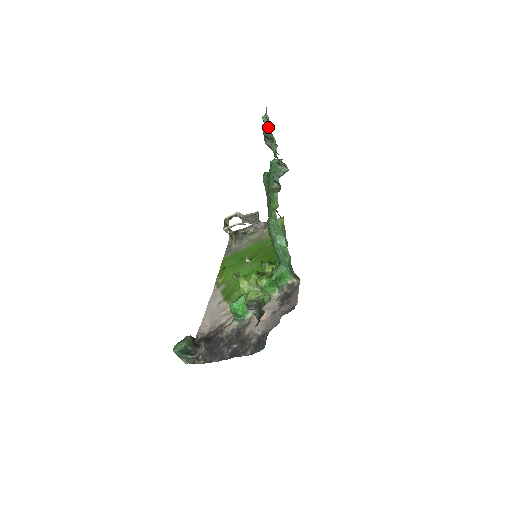
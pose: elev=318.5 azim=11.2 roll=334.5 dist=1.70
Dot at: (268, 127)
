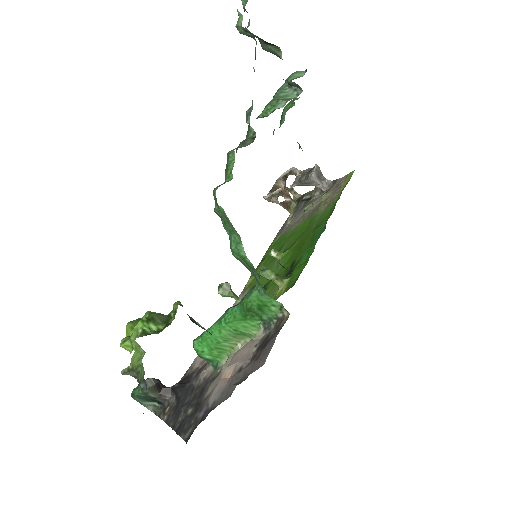
Dot at: occluded
